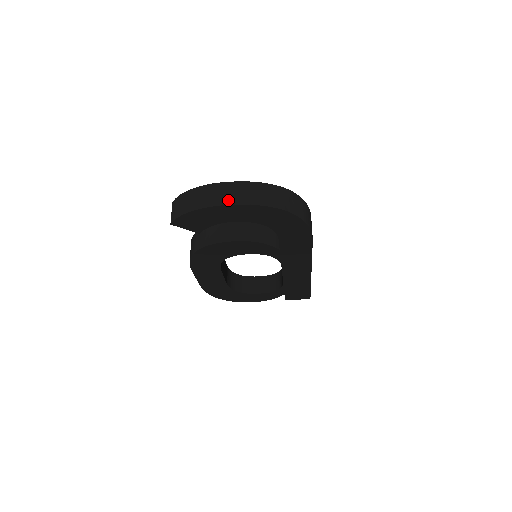
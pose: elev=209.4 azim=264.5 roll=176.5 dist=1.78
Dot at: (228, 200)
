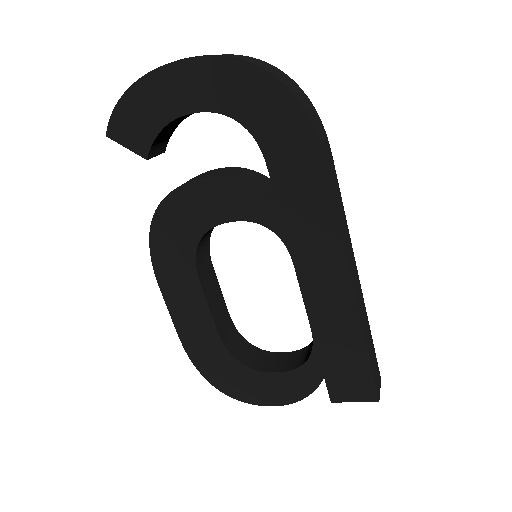
Dot at: (172, 62)
